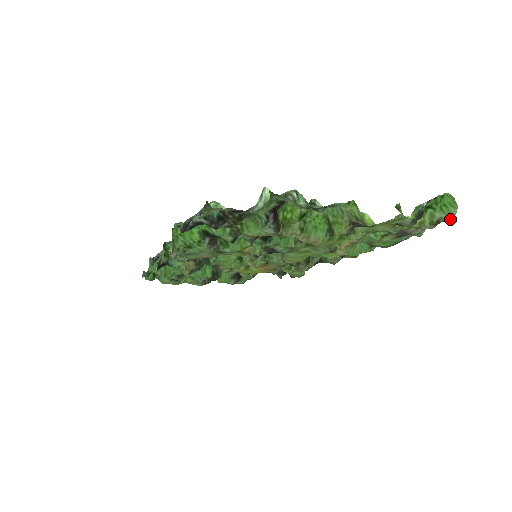
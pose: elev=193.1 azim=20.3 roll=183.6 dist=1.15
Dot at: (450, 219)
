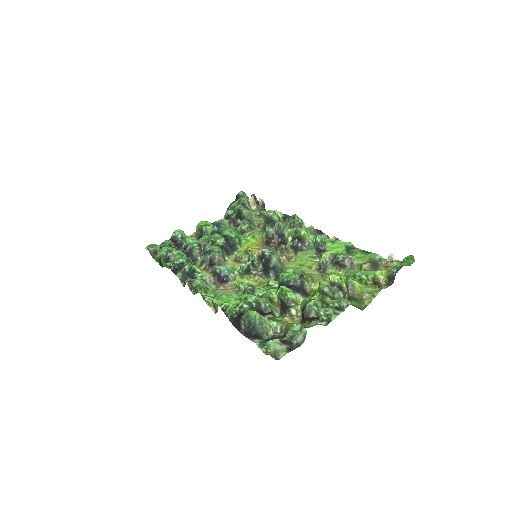
Dot at: (409, 265)
